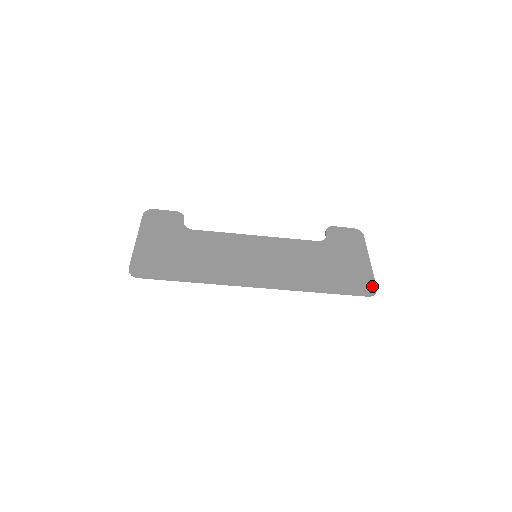
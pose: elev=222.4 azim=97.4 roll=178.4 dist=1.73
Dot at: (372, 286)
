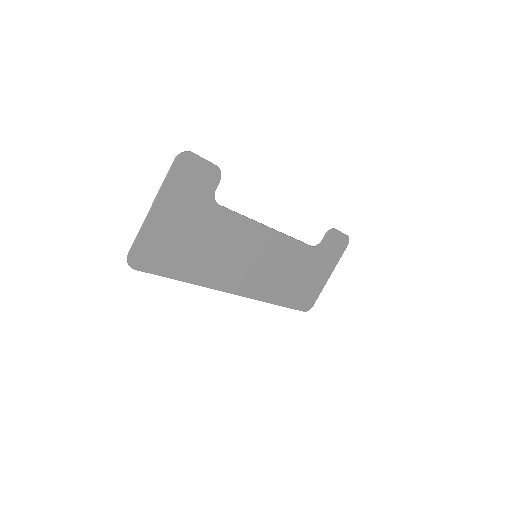
Dot at: (312, 303)
